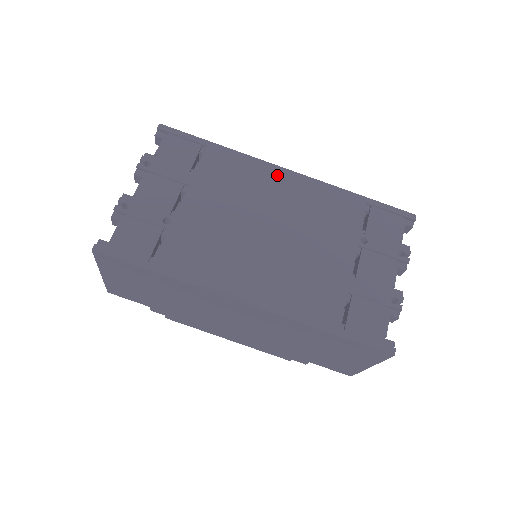
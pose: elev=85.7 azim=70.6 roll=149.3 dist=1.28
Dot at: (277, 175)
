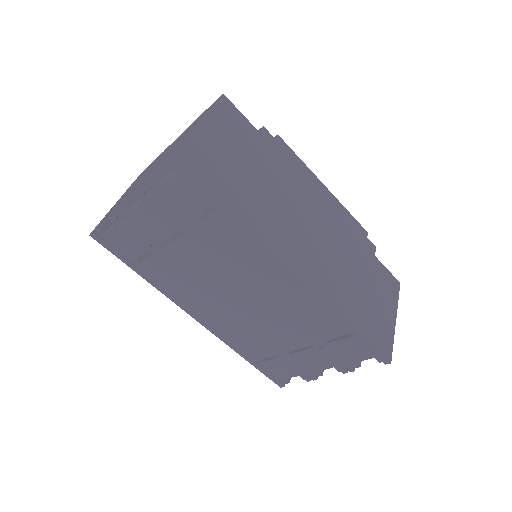
Dot at: (279, 271)
